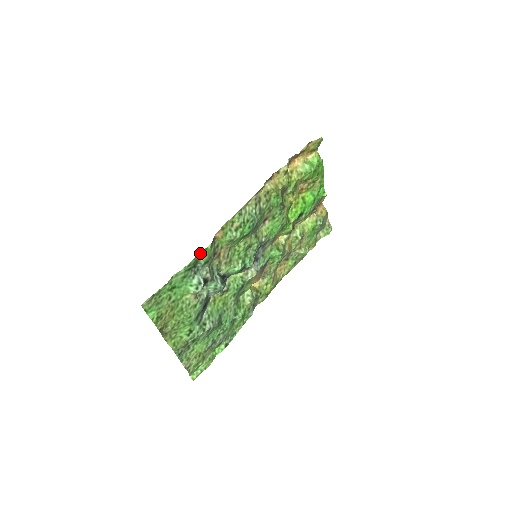
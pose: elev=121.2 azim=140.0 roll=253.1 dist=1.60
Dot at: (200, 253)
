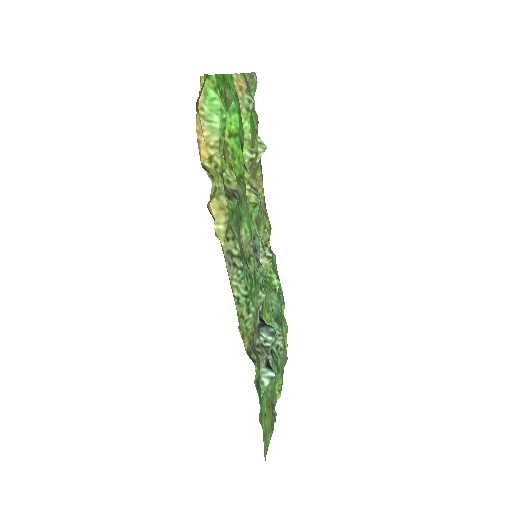
Dot at: (254, 380)
